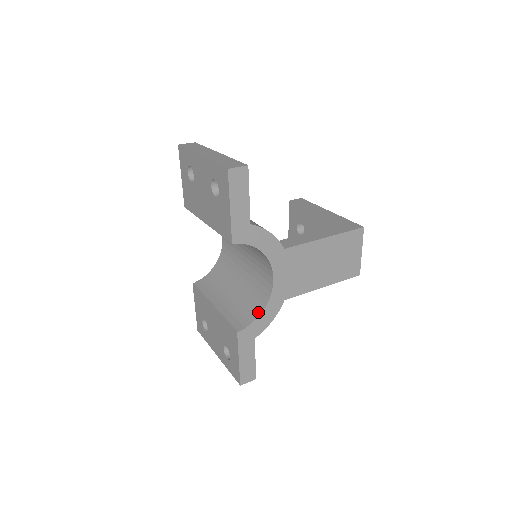
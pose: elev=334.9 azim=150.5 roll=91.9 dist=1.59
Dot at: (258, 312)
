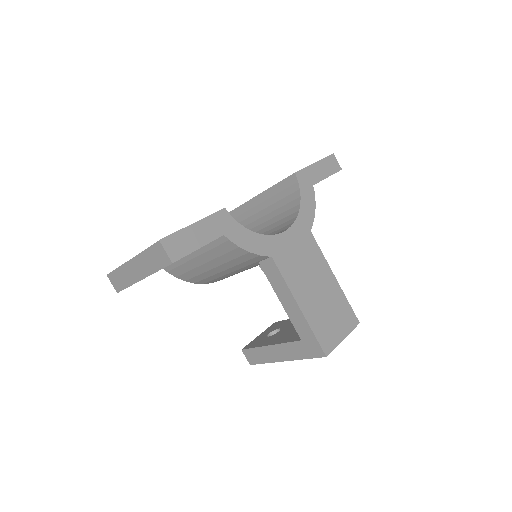
Dot at: (248, 231)
